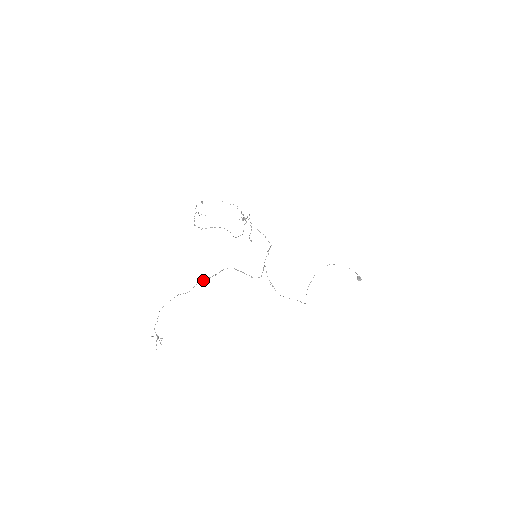
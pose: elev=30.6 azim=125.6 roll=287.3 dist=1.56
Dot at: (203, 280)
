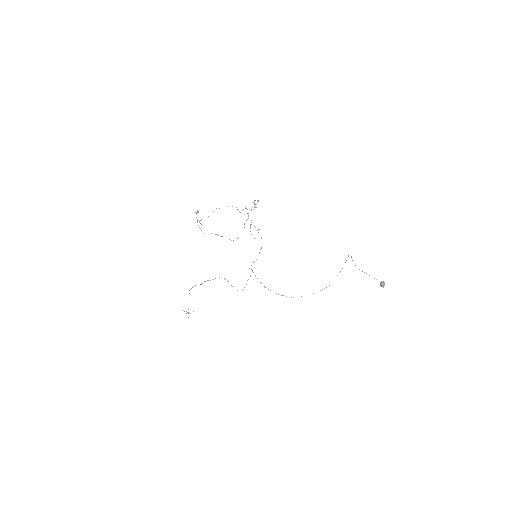
Dot at: occluded
